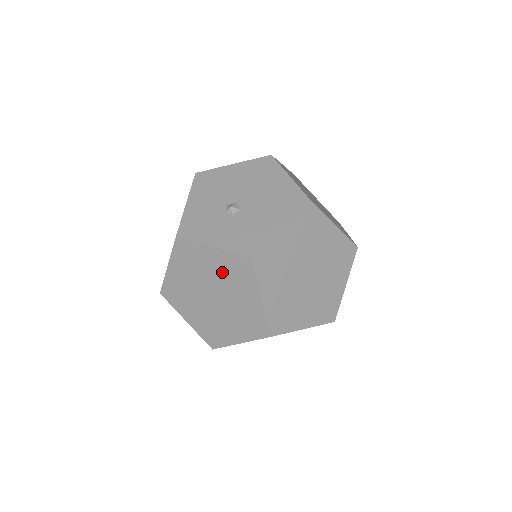
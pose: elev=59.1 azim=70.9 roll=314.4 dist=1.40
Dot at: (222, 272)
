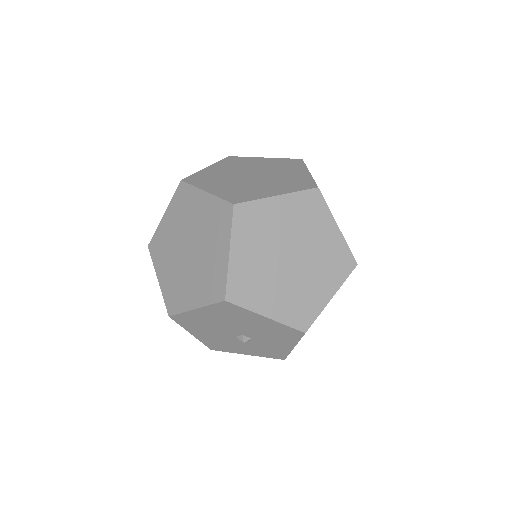
Dot at: (269, 165)
